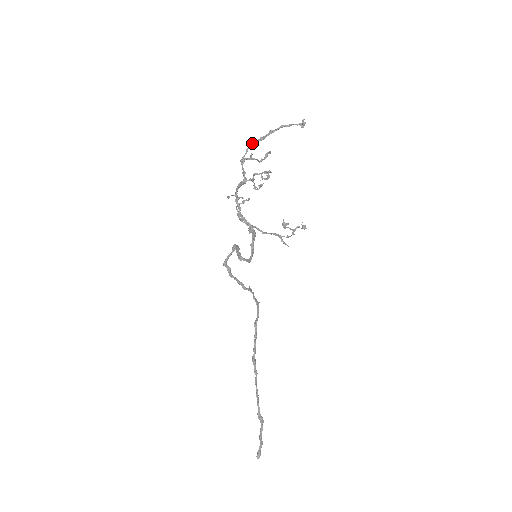
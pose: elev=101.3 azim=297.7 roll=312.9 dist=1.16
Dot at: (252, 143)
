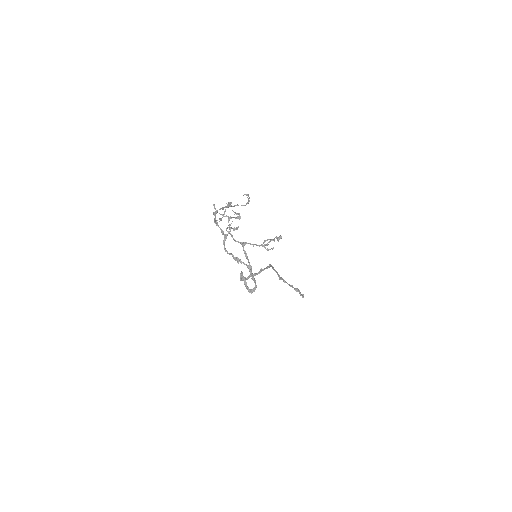
Dot at: (216, 213)
